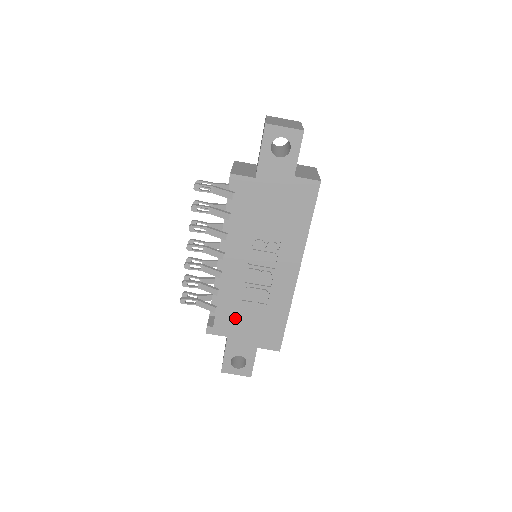
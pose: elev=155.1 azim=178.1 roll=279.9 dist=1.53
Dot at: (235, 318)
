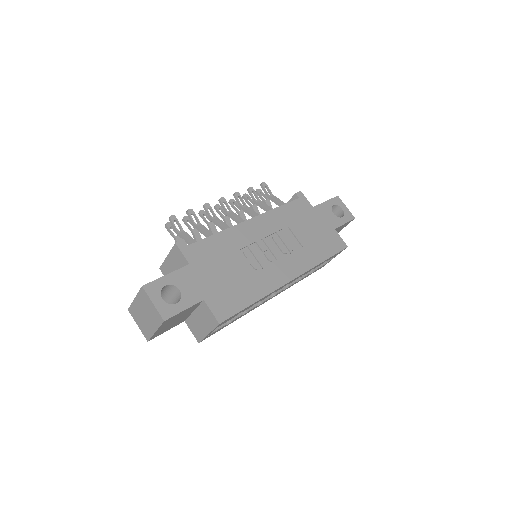
Dot at: (214, 258)
